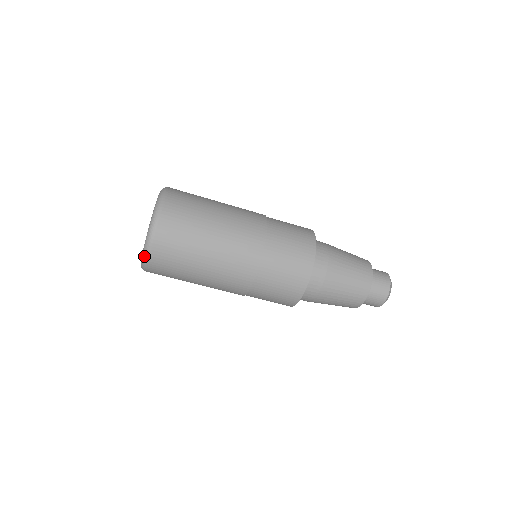
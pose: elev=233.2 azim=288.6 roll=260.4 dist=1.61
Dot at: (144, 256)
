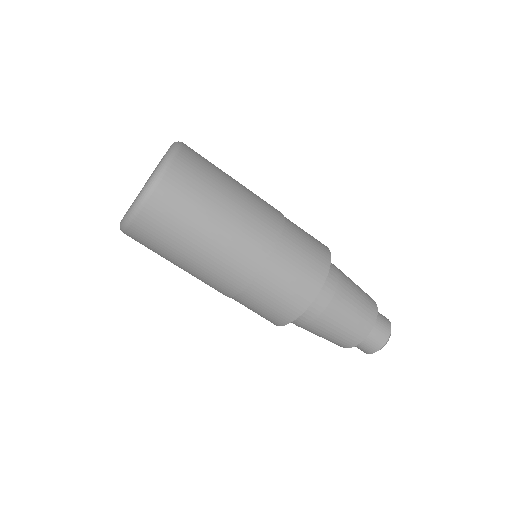
Dot at: (123, 224)
